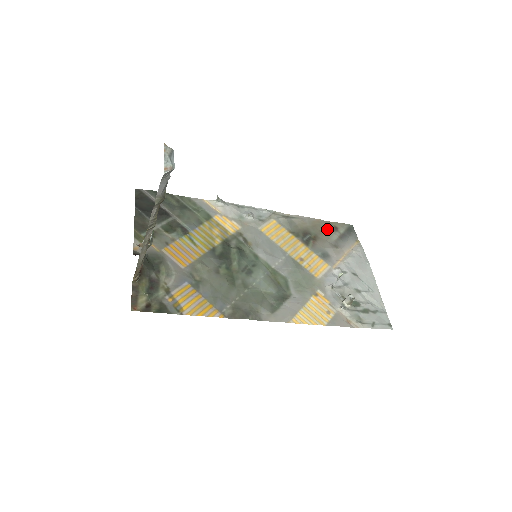
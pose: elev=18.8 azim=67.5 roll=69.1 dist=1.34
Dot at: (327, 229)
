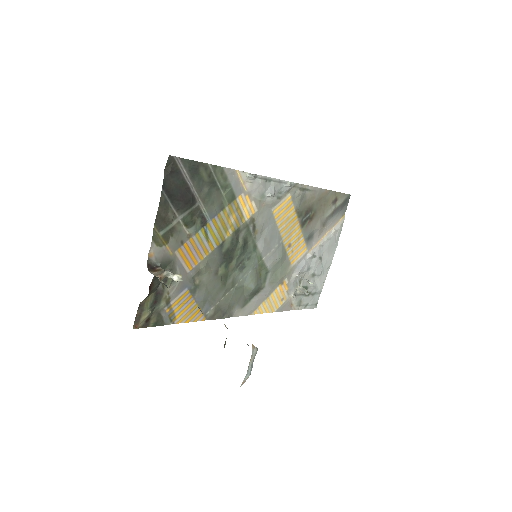
Dot at: (328, 203)
